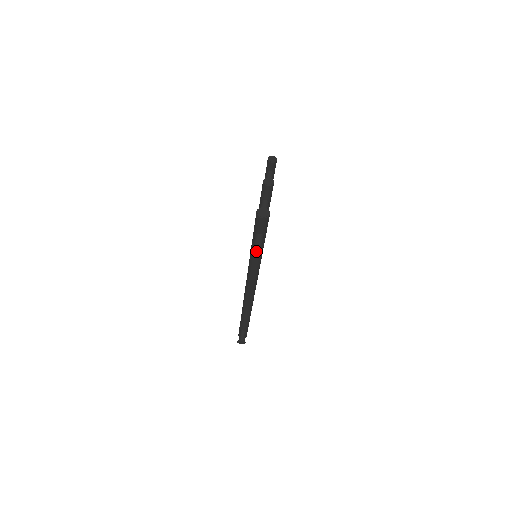
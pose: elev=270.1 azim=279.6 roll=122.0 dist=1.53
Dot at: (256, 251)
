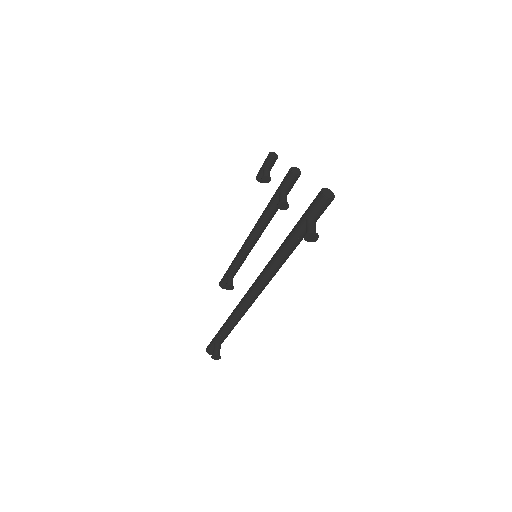
Dot at: (310, 238)
